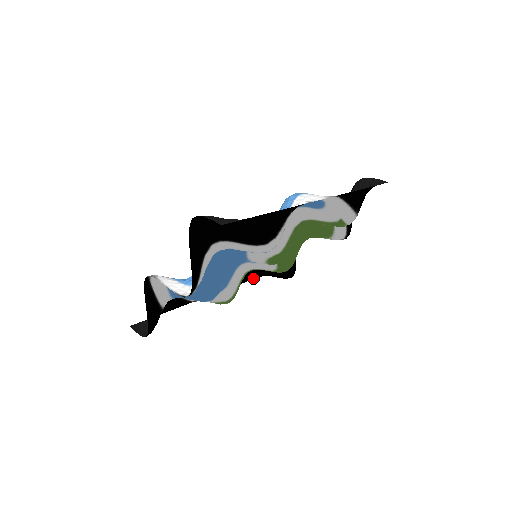
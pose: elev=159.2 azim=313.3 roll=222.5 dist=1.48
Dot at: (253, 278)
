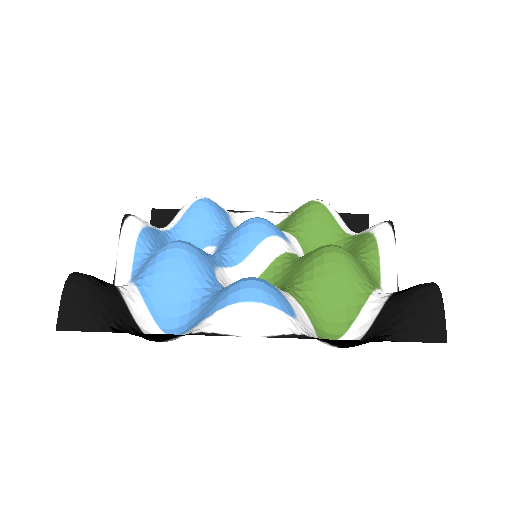
Dot at: occluded
